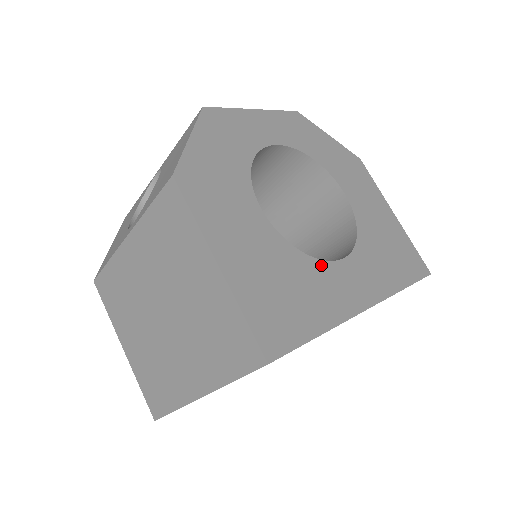
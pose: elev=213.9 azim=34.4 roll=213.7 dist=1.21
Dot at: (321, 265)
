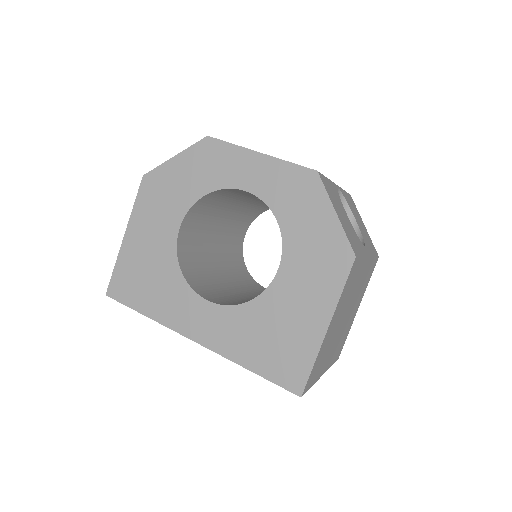
Dot at: (187, 289)
